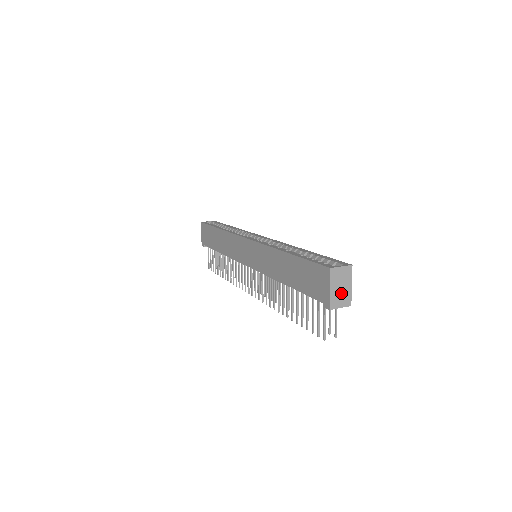
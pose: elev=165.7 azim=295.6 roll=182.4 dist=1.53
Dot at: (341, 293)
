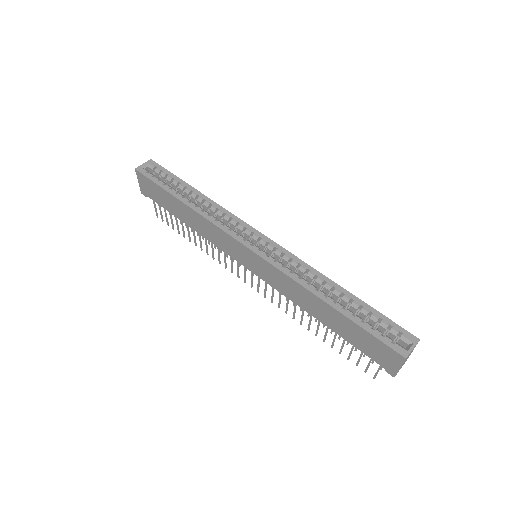
Dot at: (405, 361)
